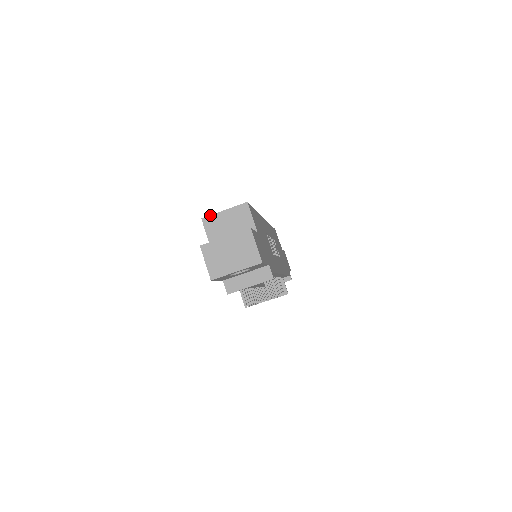
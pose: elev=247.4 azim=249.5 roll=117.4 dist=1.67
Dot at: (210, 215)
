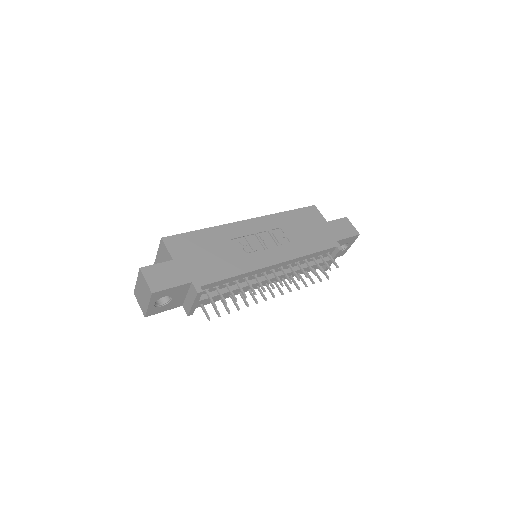
Dot at: occluded
